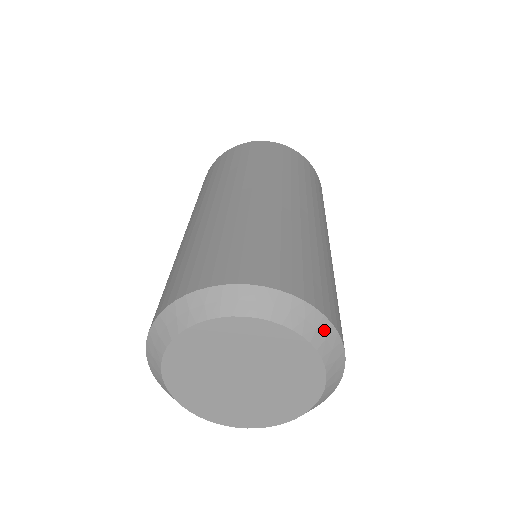
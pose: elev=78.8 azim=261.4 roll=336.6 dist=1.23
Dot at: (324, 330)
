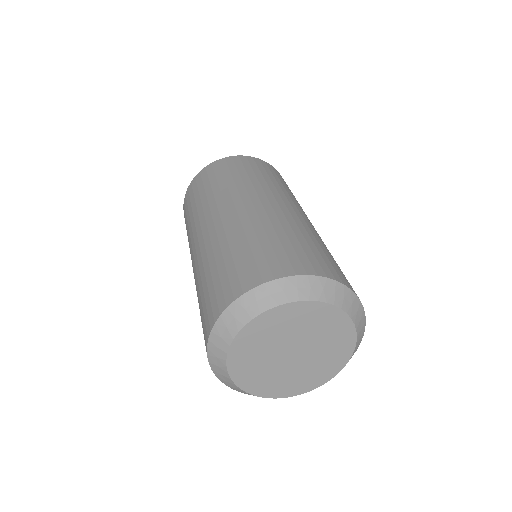
Dot at: (340, 292)
